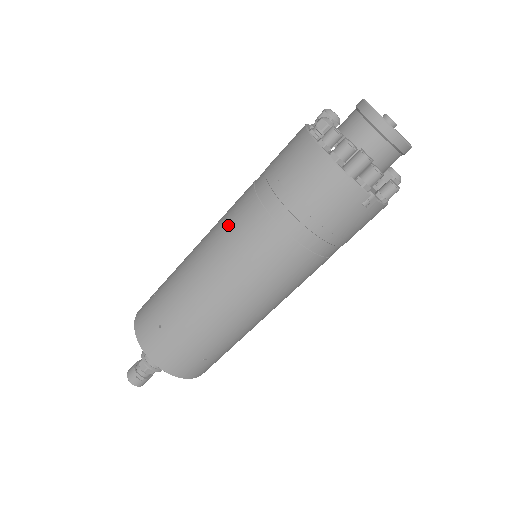
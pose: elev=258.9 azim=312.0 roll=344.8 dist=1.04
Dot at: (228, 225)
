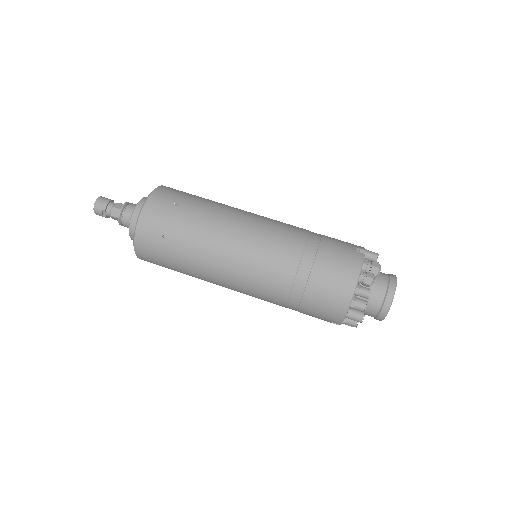
Dot at: (268, 249)
